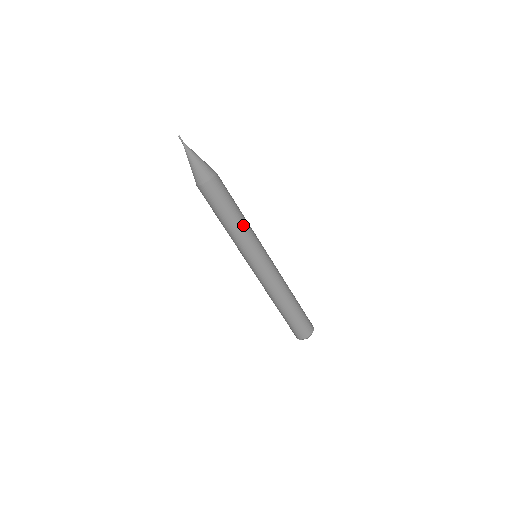
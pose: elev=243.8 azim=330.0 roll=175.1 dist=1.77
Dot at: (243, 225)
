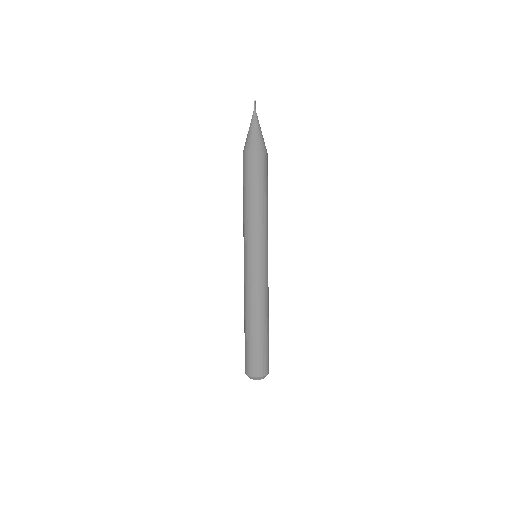
Dot at: occluded
